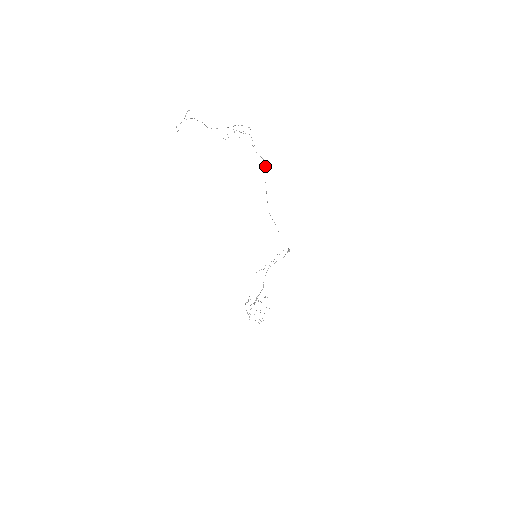
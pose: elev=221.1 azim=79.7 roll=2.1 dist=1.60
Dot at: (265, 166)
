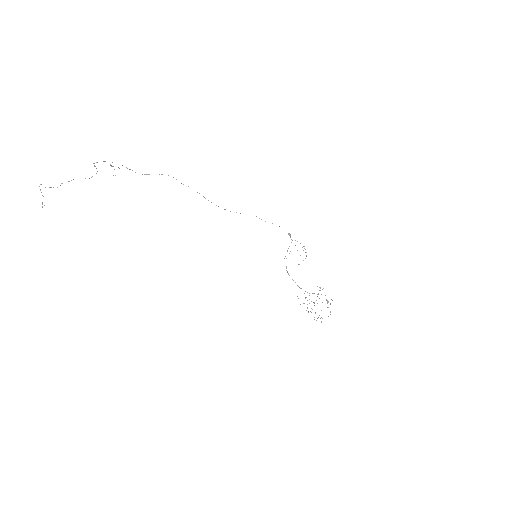
Dot at: occluded
